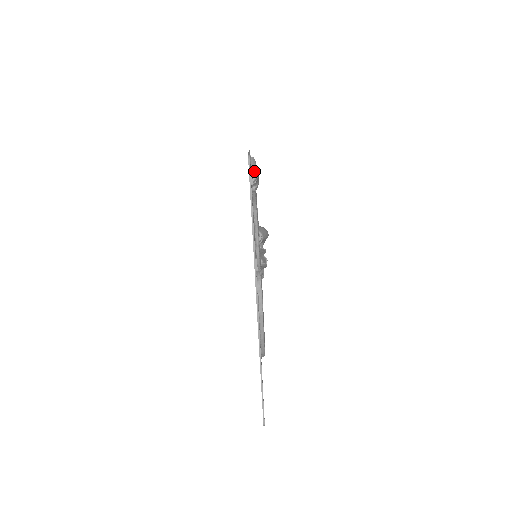
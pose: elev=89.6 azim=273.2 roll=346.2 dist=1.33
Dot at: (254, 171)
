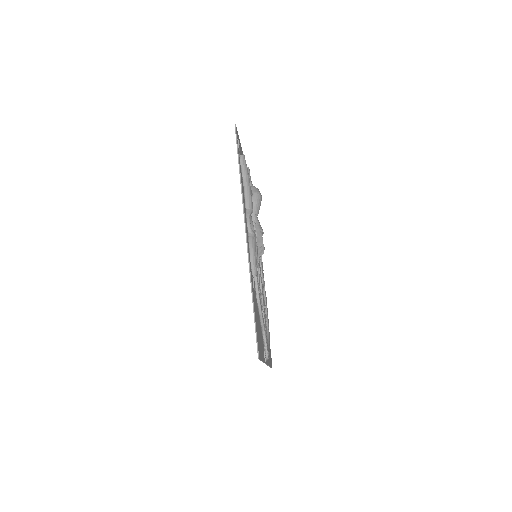
Dot at: (254, 272)
